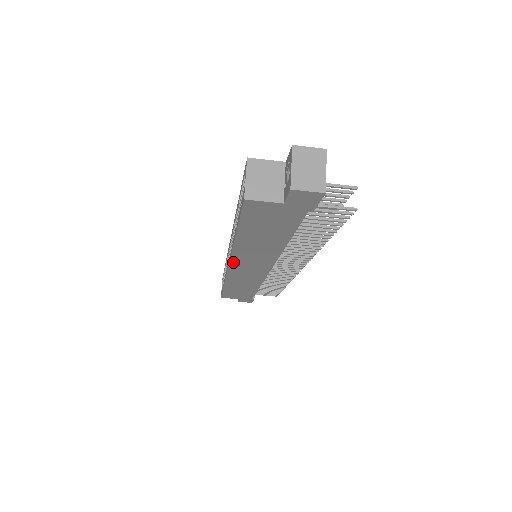
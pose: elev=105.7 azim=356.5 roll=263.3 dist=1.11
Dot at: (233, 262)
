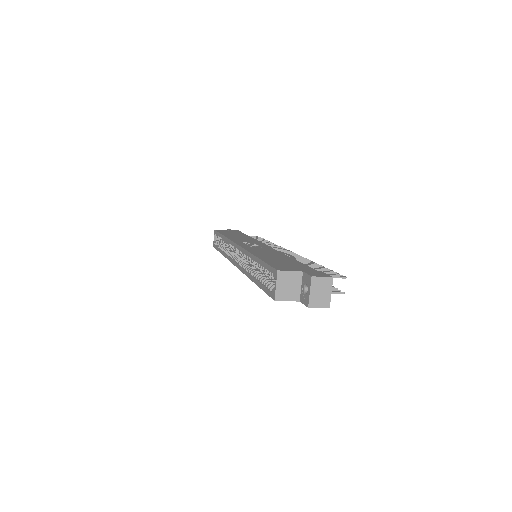
Dot at: occluded
